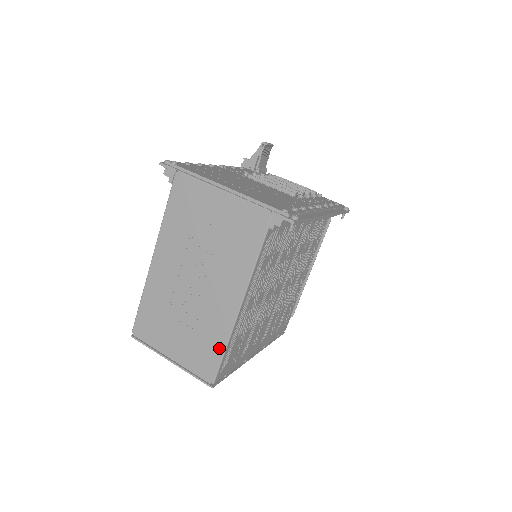
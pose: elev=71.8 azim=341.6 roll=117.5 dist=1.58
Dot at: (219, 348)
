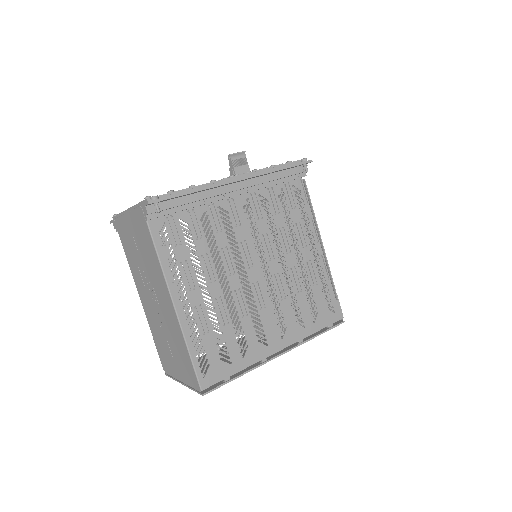
Dot at: (186, 352)
